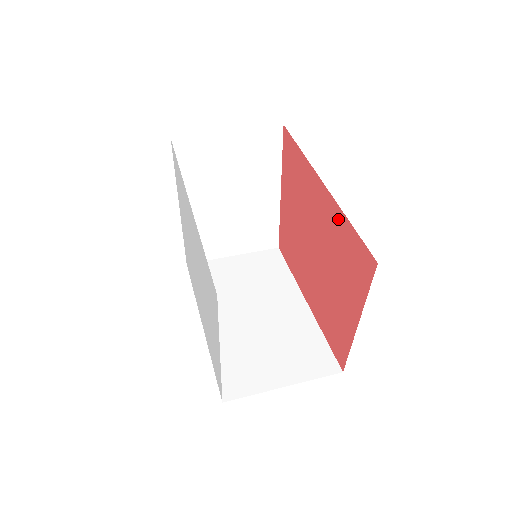
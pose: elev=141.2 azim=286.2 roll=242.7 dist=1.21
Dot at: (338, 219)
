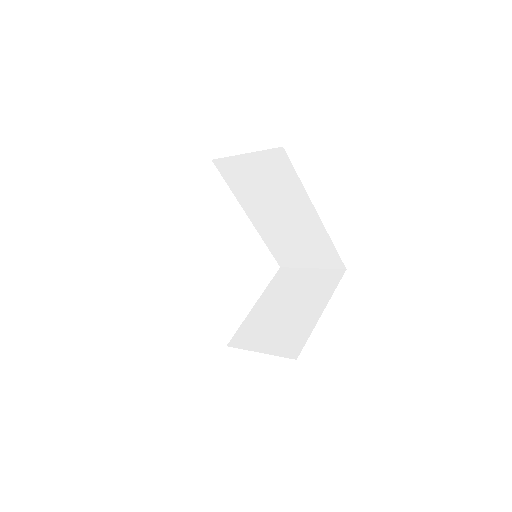
Dot at: occluded
